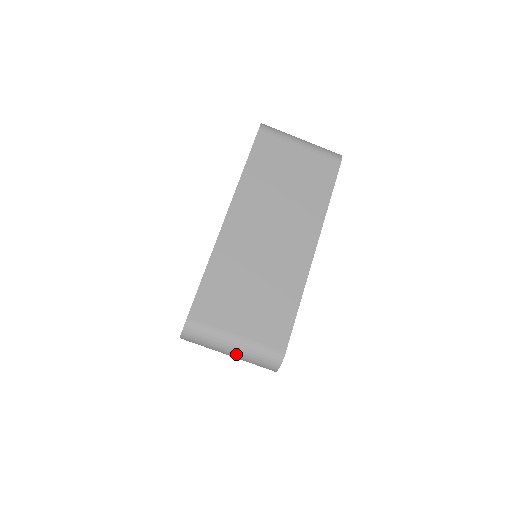
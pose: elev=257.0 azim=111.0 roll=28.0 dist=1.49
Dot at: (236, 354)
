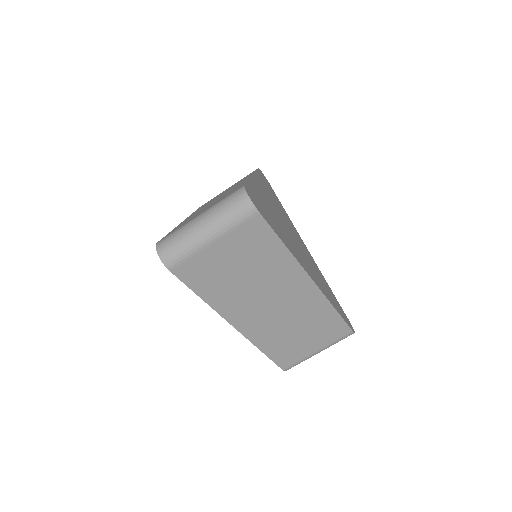
Dot at: occluded
